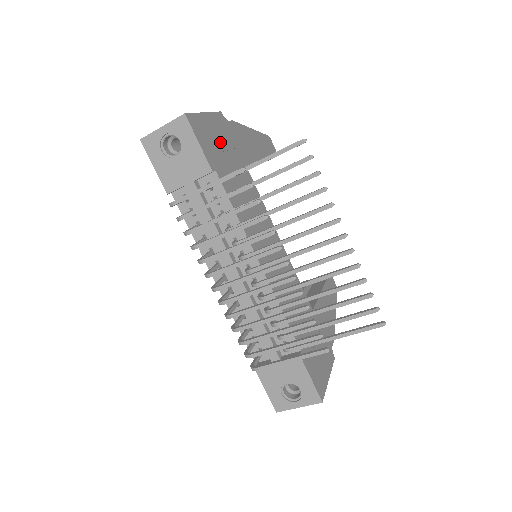
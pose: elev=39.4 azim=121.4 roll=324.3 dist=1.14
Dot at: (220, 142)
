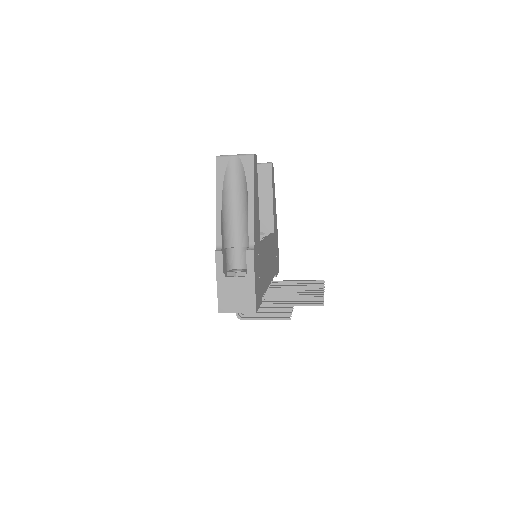
Dot at: (258, 274)
